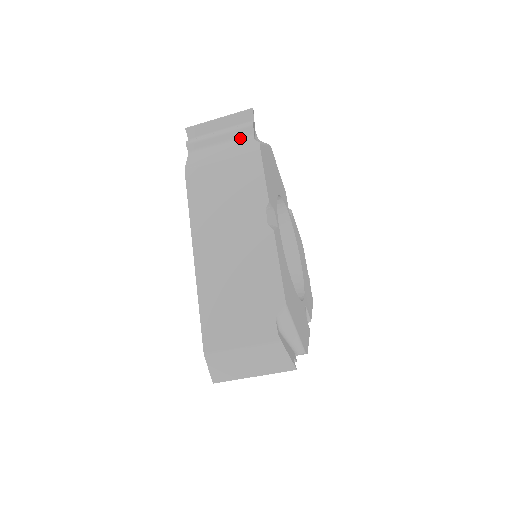
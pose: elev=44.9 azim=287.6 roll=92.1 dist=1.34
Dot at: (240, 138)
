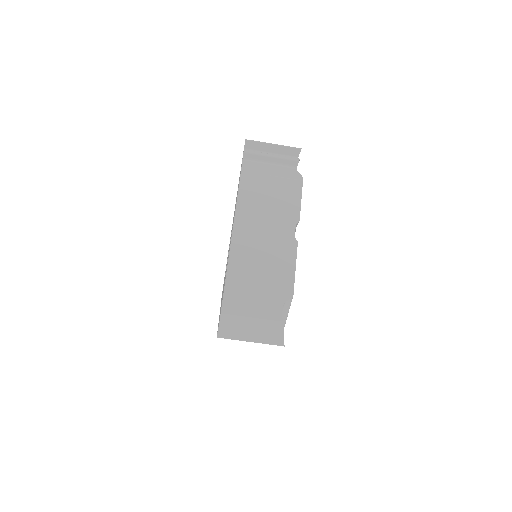
Dot at: (286, 166)
